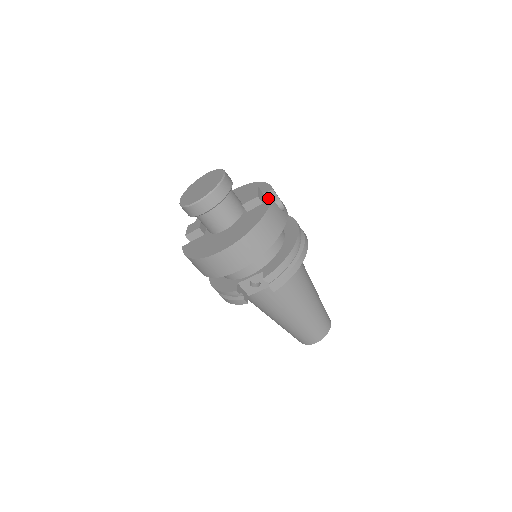
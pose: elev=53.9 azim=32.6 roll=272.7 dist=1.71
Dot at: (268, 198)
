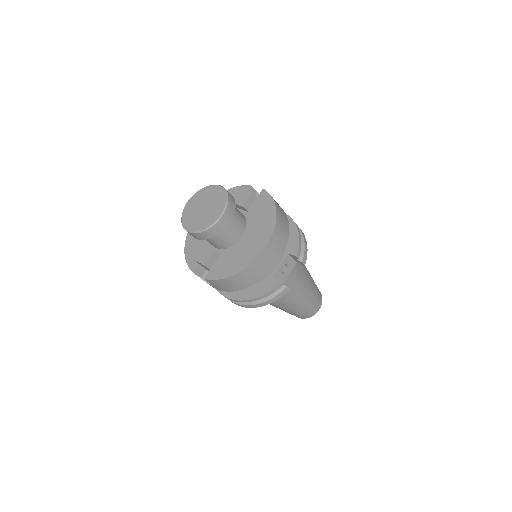
Dot at: occluded
